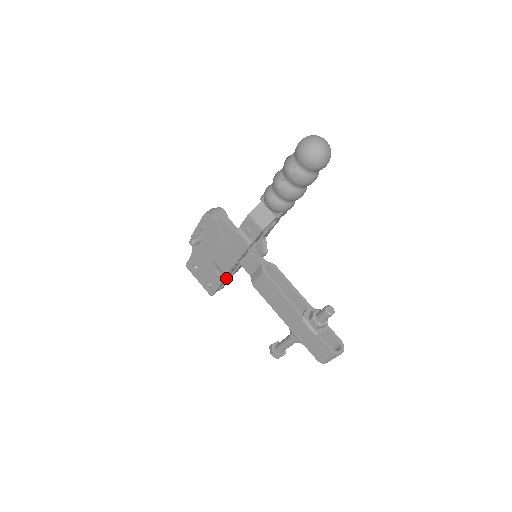
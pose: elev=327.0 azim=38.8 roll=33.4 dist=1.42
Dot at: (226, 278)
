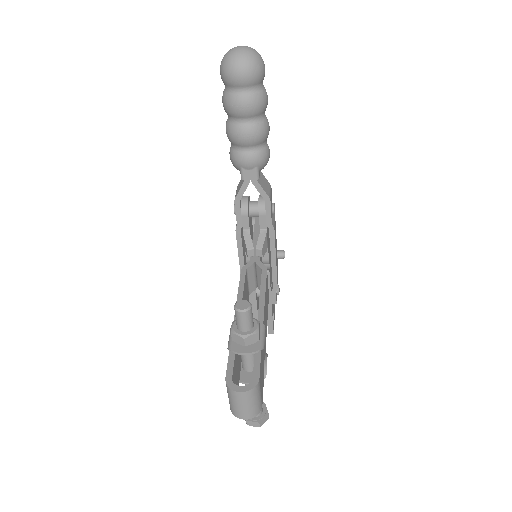
Dot at: (252, 299)
